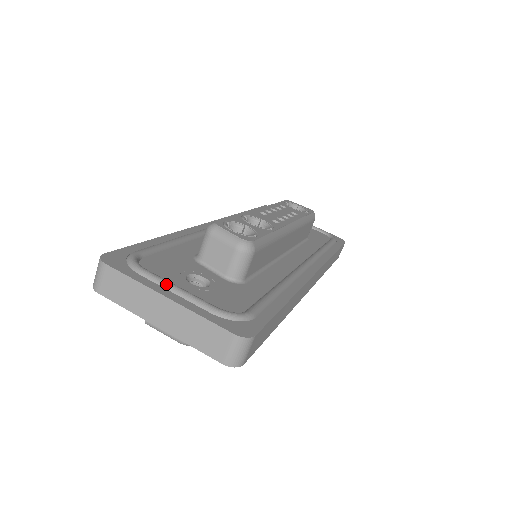
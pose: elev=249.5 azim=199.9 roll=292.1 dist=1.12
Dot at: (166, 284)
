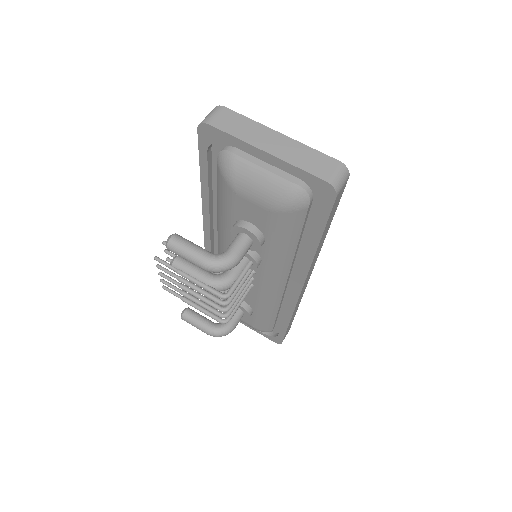
Dot at: occluded
